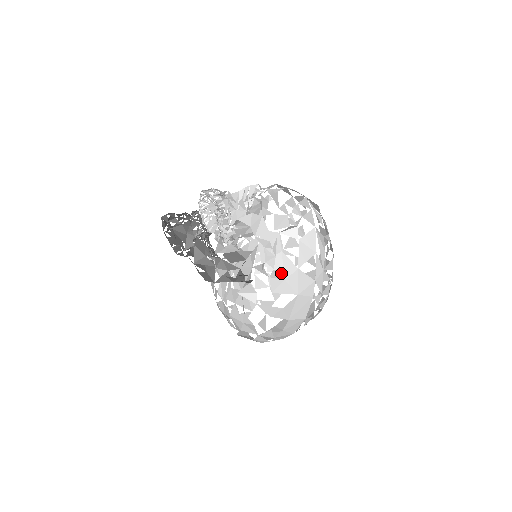
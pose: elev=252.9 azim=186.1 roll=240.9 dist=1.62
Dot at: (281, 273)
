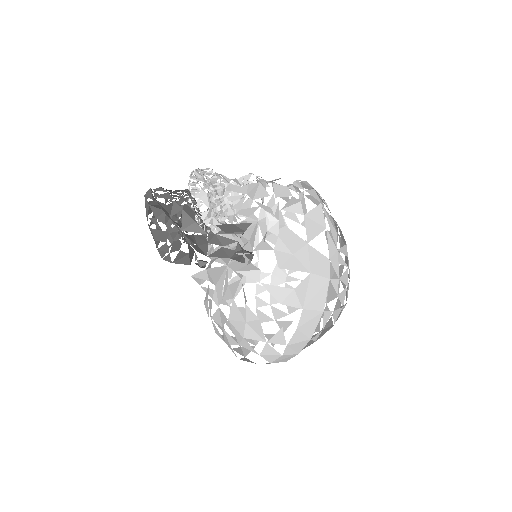
Dot at: (287, 248)
